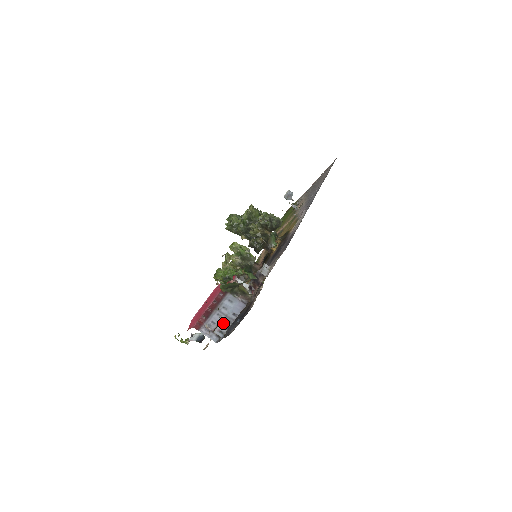
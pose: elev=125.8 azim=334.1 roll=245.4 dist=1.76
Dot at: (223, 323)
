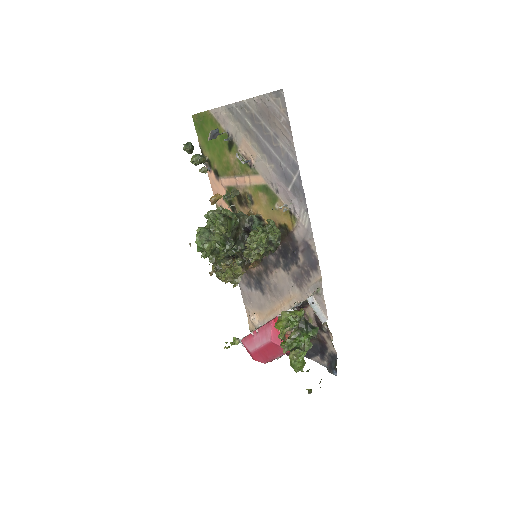
Dot at: occluded
